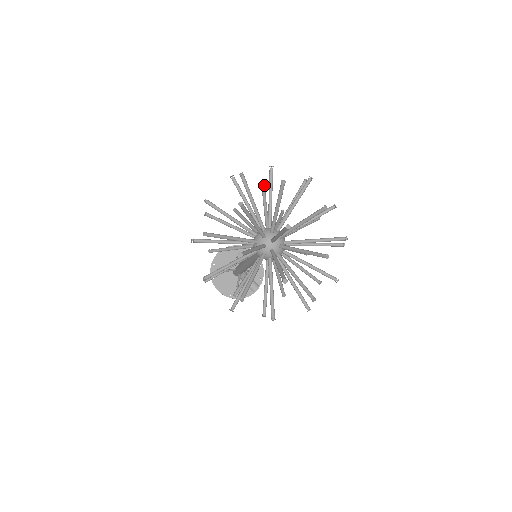
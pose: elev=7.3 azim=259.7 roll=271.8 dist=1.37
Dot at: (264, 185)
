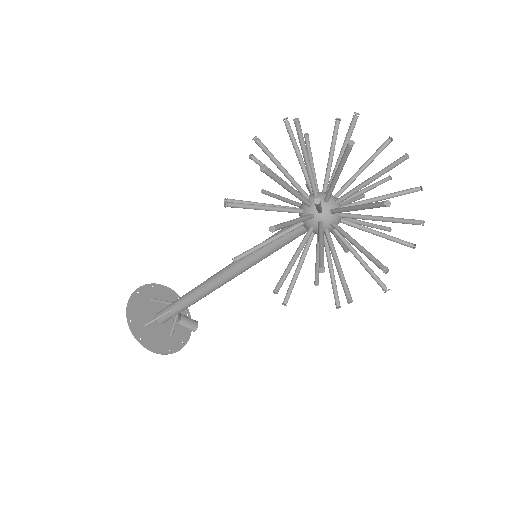
Dot at: (254, 156)
